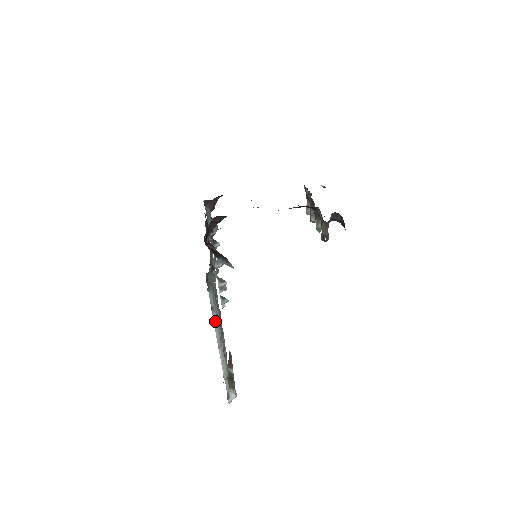
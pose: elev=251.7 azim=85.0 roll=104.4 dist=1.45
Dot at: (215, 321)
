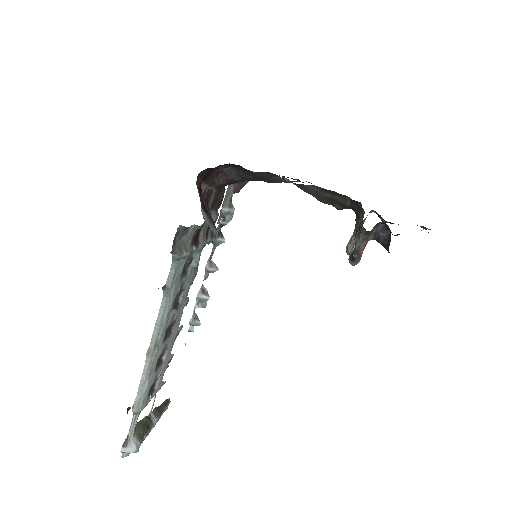
Dot at: (161, 312)
